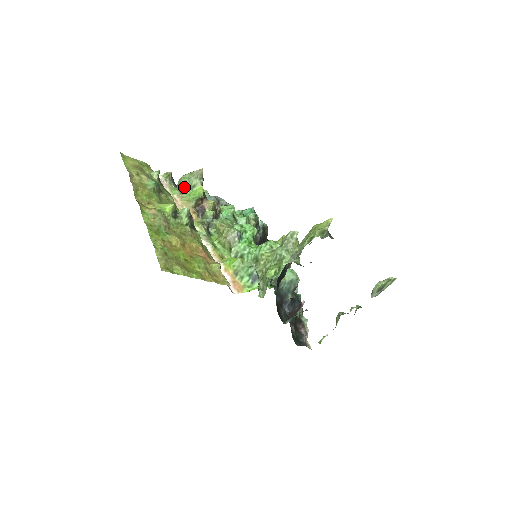
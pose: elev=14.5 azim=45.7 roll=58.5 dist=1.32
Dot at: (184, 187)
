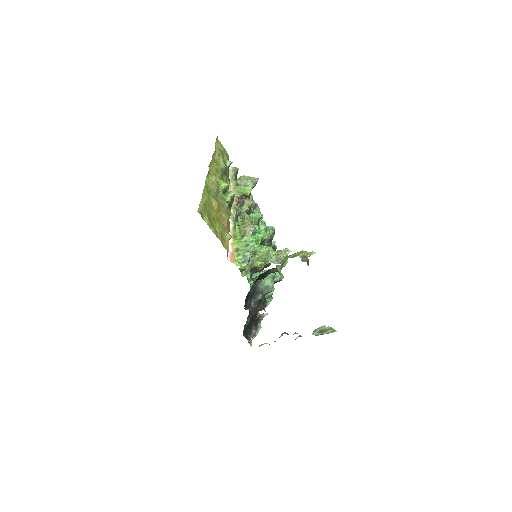
Dot at: (241, 182)
